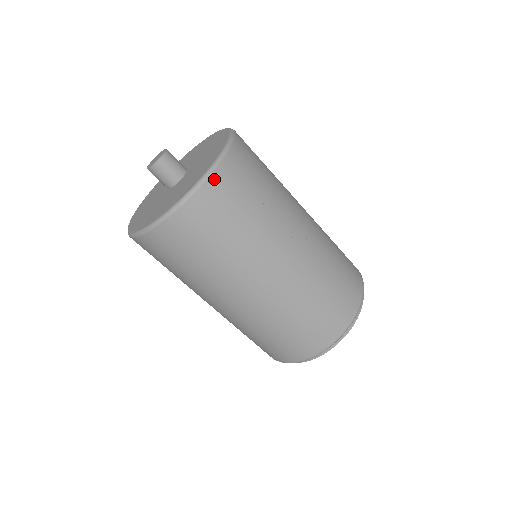
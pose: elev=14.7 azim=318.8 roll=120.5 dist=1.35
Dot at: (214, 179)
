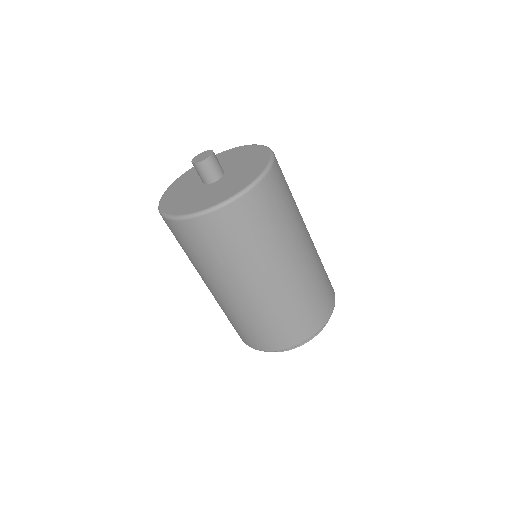
Dot at: (230, 208)
